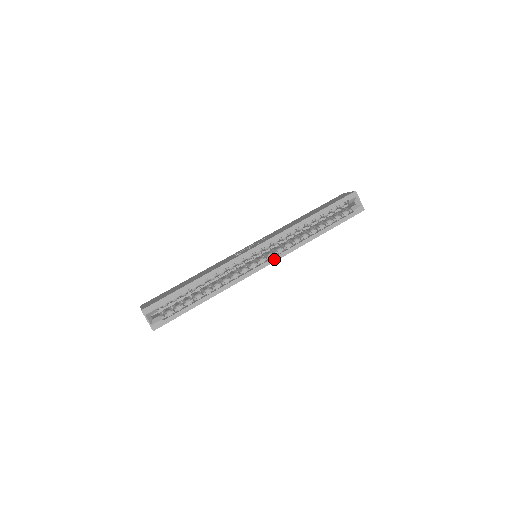
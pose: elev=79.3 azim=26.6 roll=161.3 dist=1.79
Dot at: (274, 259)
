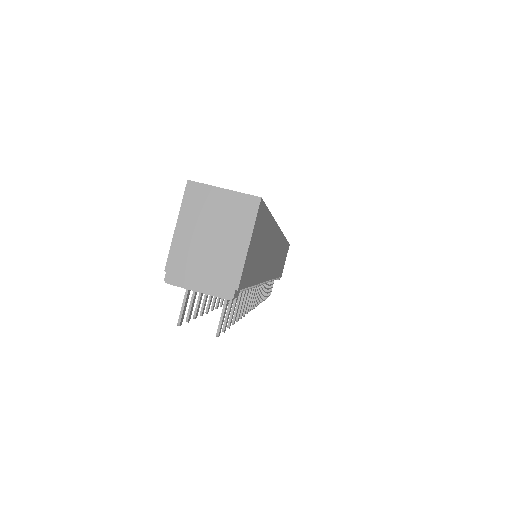
Dot at: occluded
